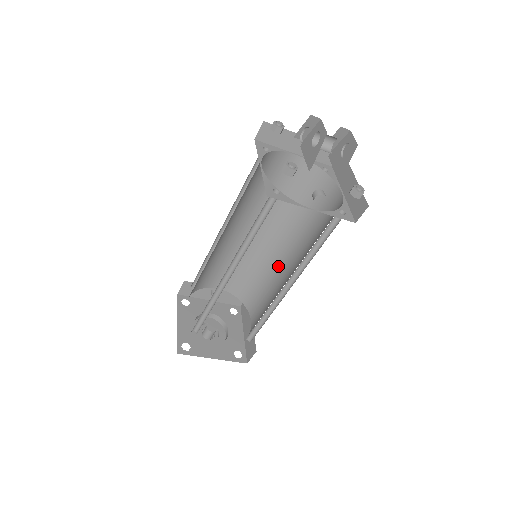
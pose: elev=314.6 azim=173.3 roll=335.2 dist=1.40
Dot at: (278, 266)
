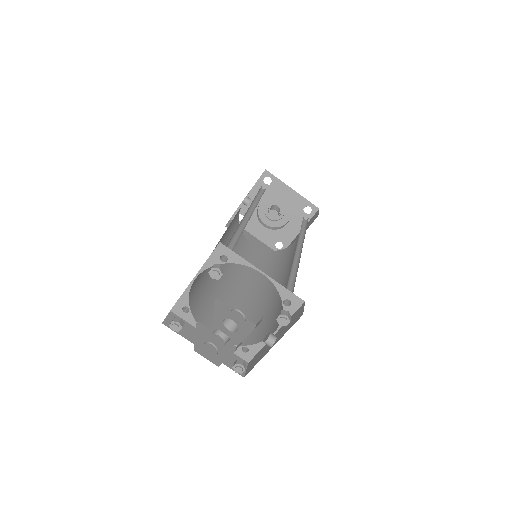
Dot at: occluded
